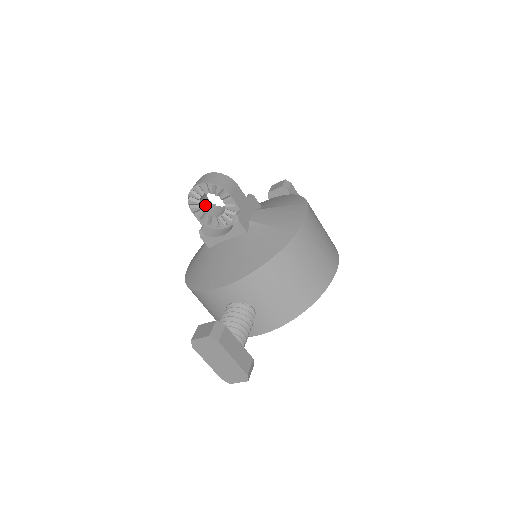
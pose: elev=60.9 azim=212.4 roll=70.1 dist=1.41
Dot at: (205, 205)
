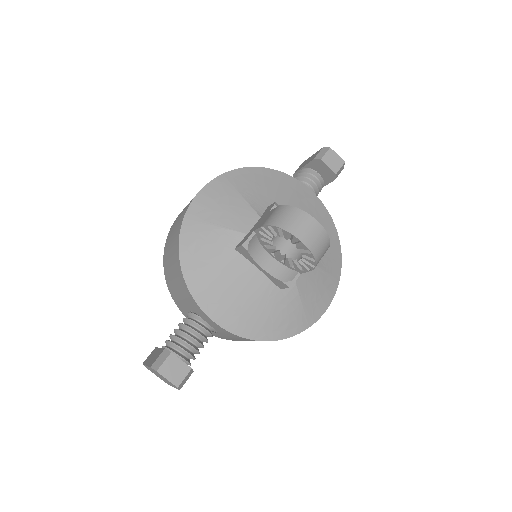
Dot at: occluded
